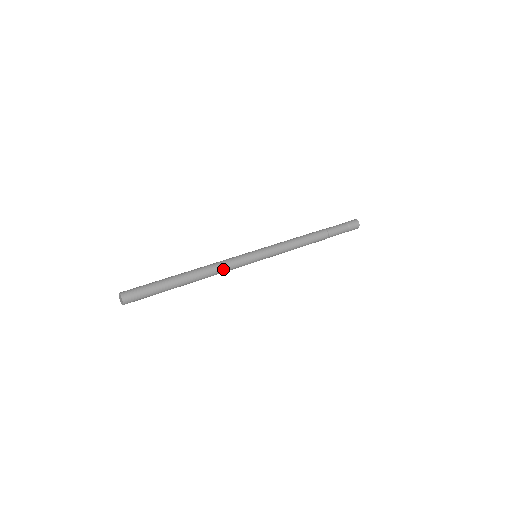
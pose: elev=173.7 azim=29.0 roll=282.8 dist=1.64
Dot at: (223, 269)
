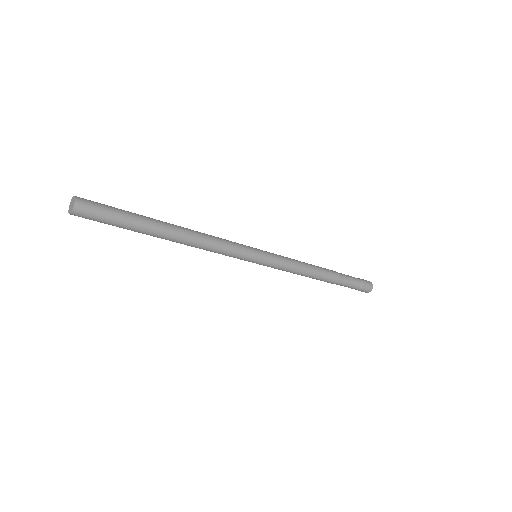
Dot at: (215, 246)
